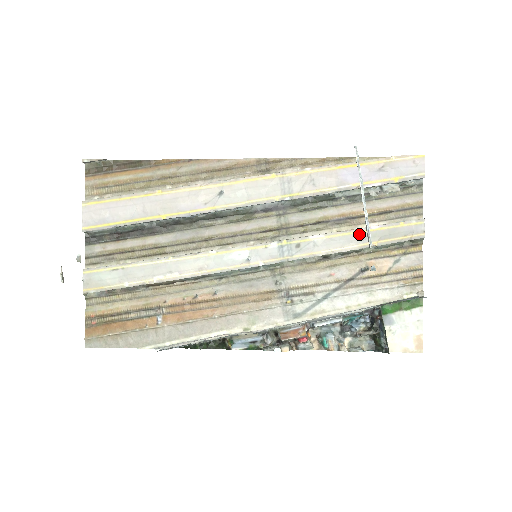
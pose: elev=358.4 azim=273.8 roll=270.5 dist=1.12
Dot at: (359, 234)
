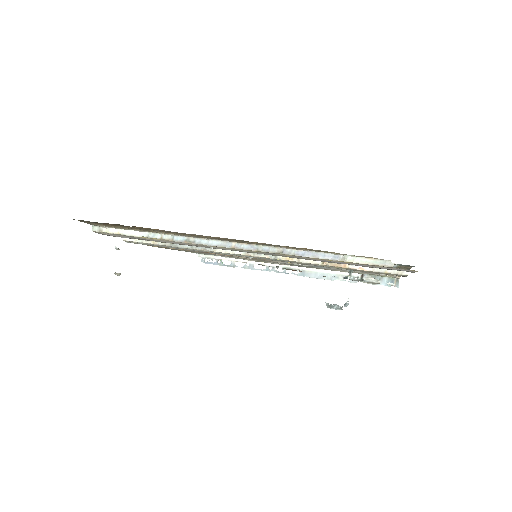
Dot at: occluded
